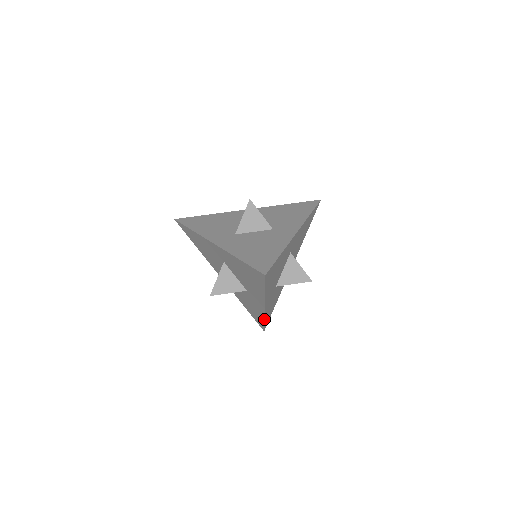
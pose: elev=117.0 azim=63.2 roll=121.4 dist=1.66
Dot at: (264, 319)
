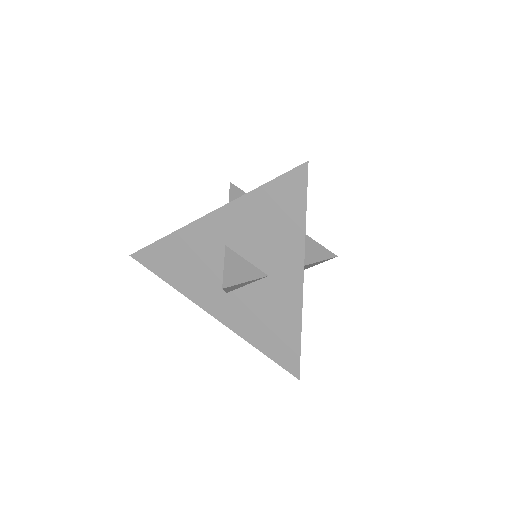
Dot at: (301, 328)
